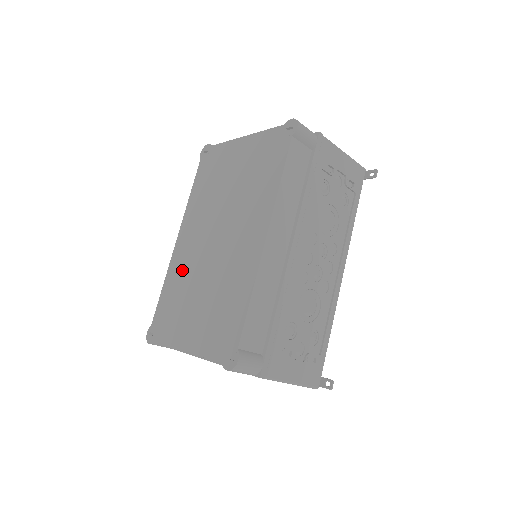
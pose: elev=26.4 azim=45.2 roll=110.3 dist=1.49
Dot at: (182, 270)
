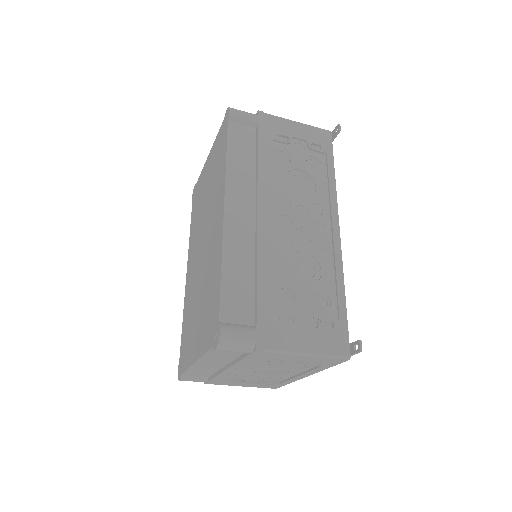
Dot at: (189, 295)
